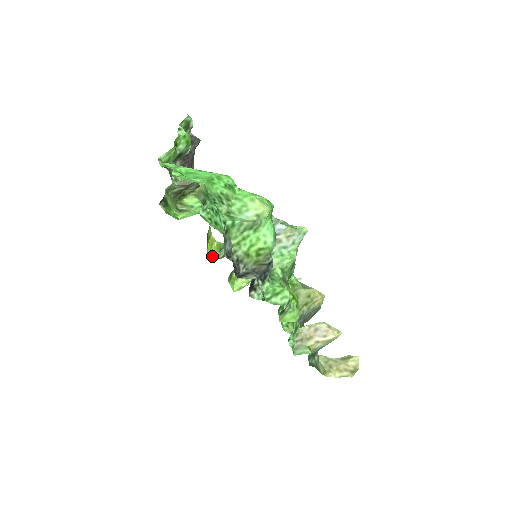
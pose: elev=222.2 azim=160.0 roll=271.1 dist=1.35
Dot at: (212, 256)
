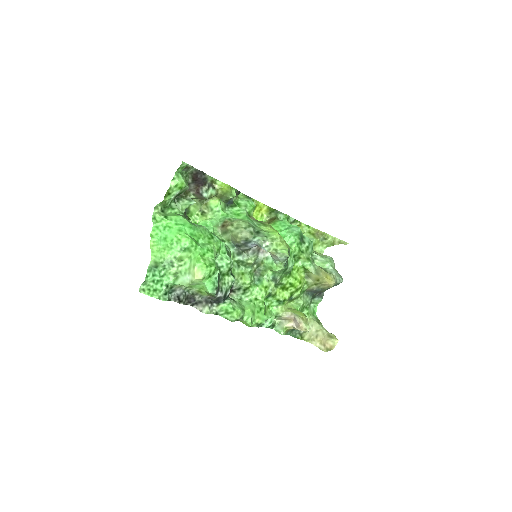
Dot at: (258, 220)
